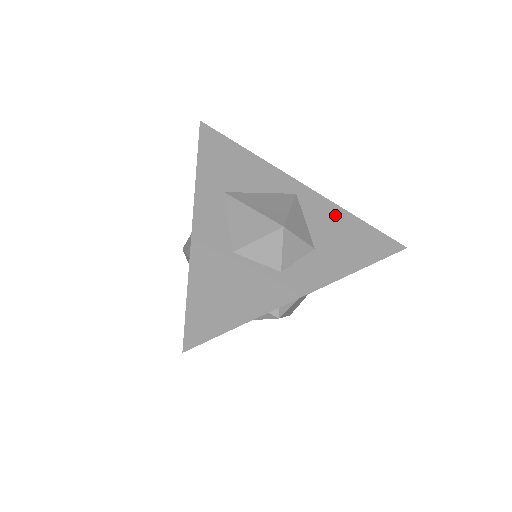
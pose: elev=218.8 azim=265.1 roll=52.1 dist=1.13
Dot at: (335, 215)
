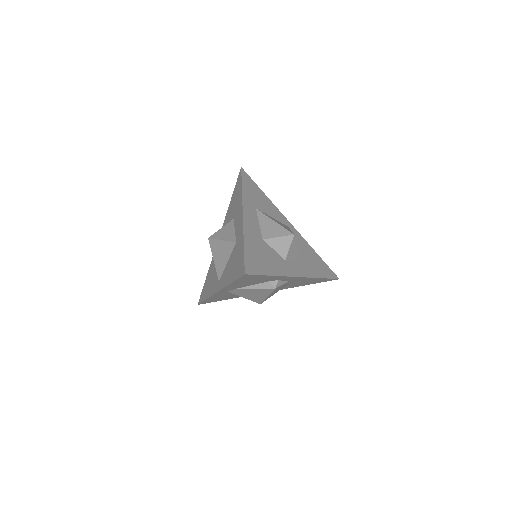
Dot at: (307, 247)
